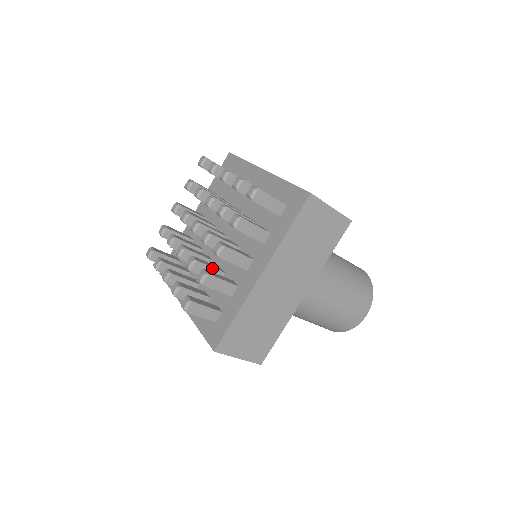
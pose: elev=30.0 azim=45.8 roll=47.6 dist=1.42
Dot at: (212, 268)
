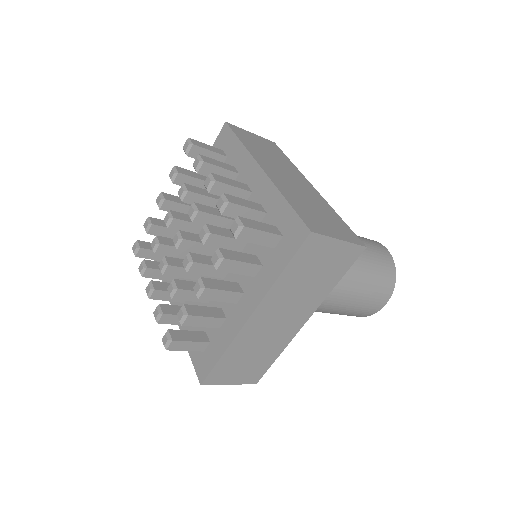
Dot at: occluded
